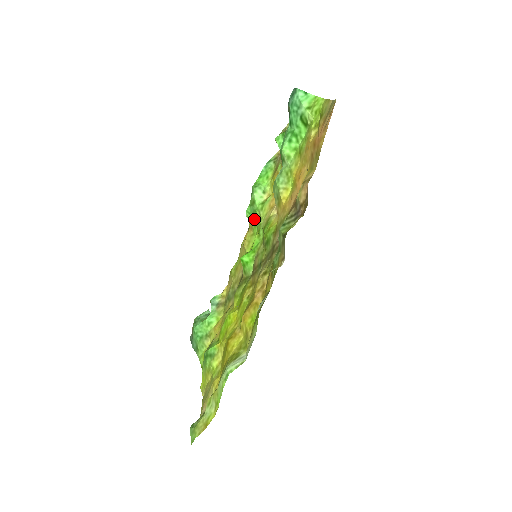
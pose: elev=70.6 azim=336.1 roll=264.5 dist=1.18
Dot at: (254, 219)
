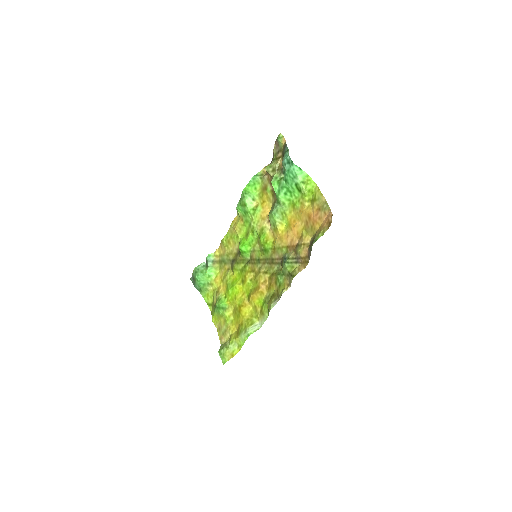
Dot at: (245, 217)
